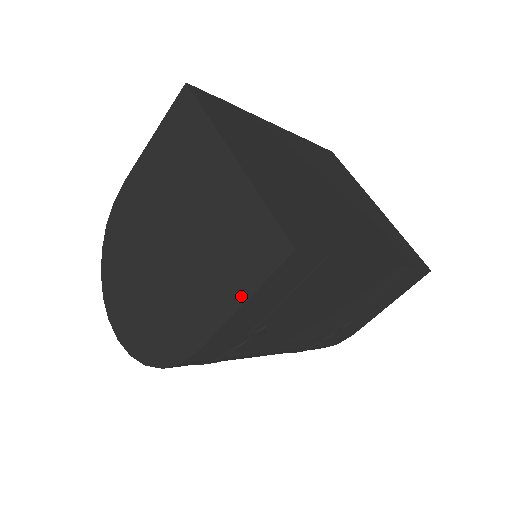
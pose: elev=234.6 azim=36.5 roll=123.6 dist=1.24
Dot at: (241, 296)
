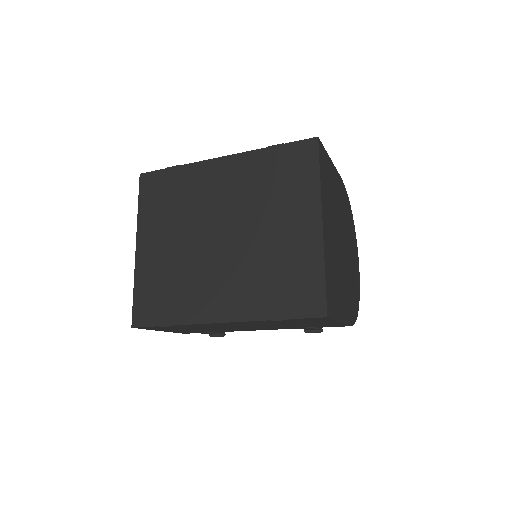
Dot at: occluded
